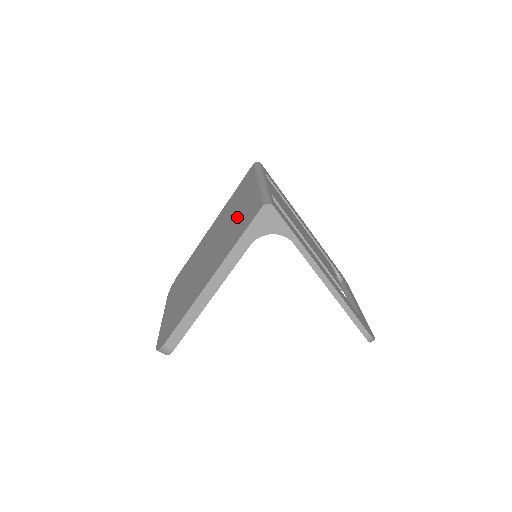
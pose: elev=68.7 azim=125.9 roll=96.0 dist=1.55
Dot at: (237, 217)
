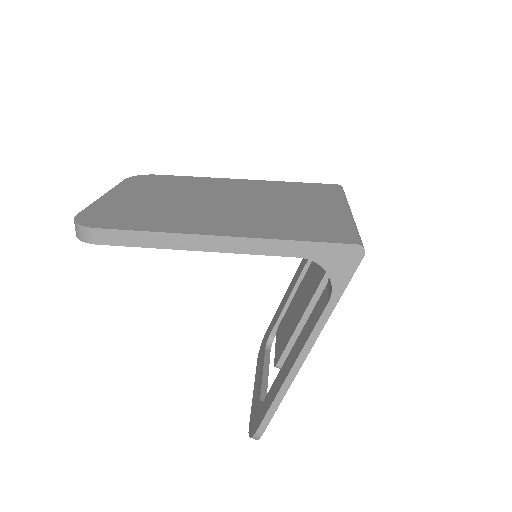
Dot at: (299, 213)
